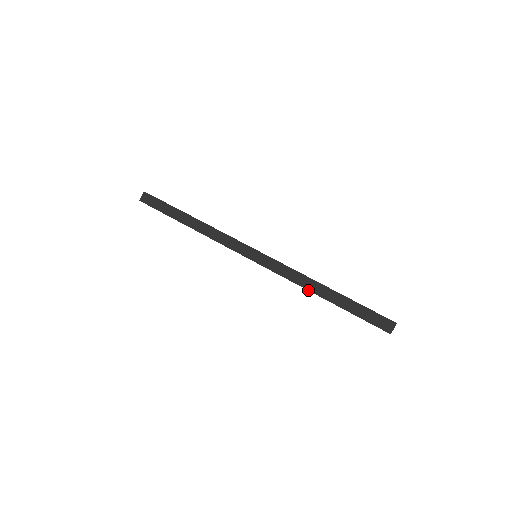
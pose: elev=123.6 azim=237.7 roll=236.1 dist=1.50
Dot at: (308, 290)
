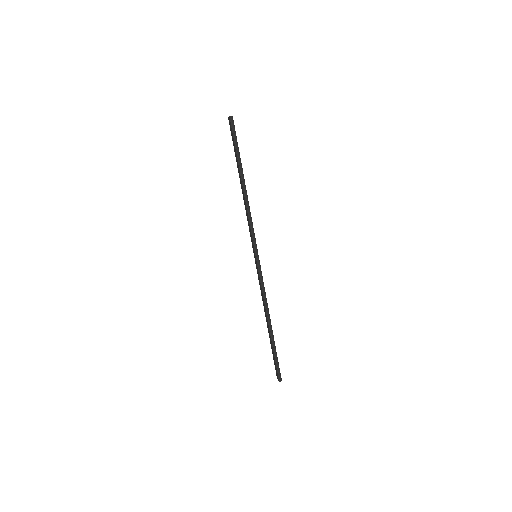
Dot at: (264, 309)
